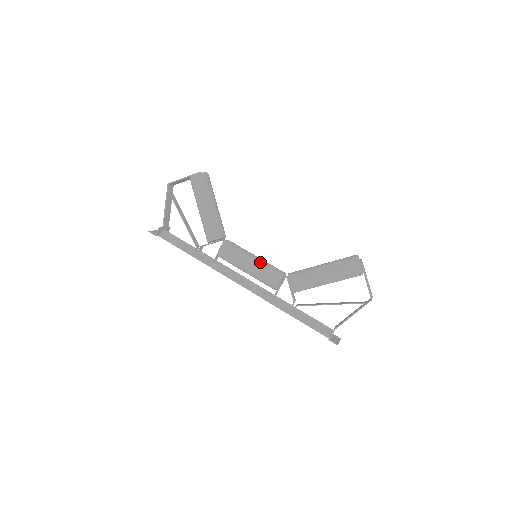
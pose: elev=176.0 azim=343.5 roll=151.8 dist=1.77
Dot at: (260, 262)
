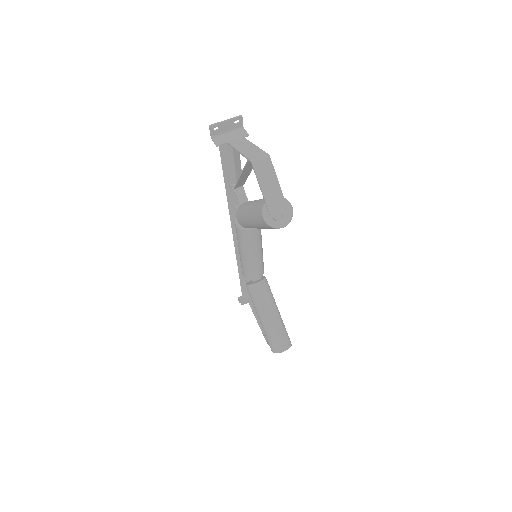
Dot at: (249, 263)
